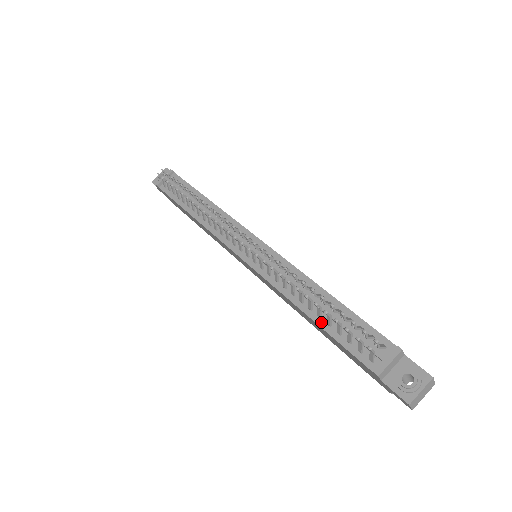
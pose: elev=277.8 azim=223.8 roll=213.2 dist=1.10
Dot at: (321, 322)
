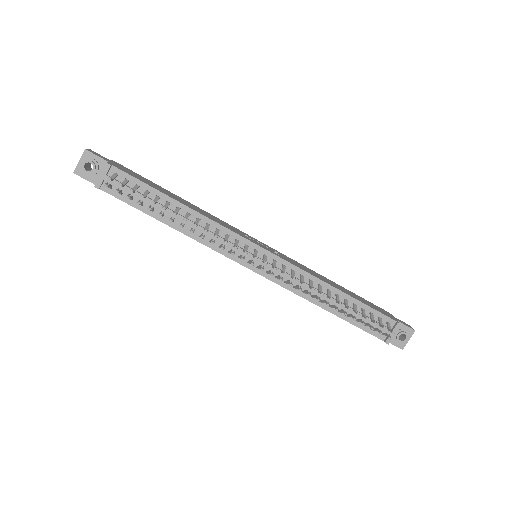
Dot at: (341, 315)
